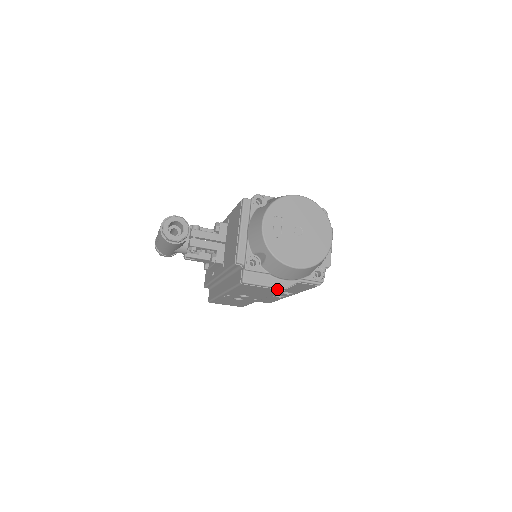
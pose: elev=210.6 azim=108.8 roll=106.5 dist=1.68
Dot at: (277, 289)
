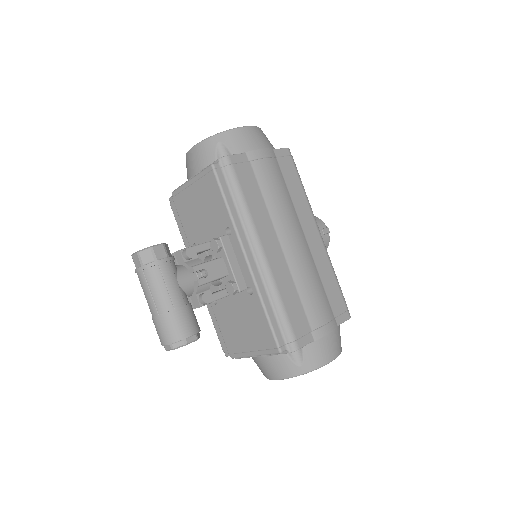
Dot at: occluded
